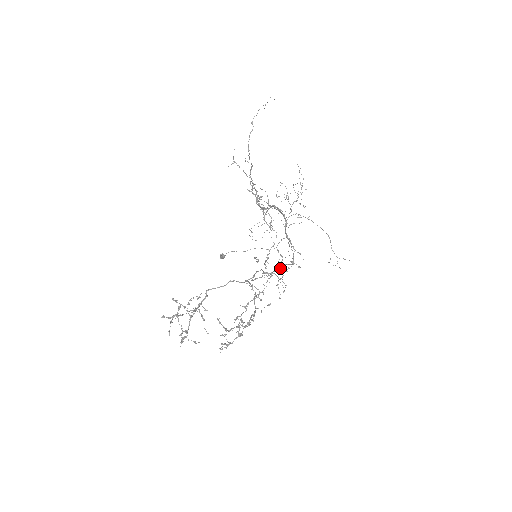
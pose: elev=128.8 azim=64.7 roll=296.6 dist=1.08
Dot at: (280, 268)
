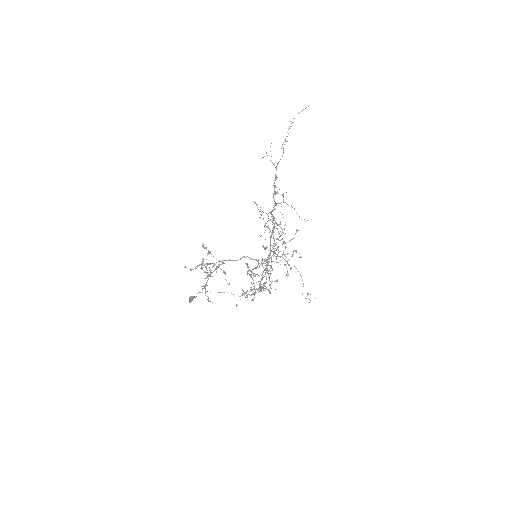
Dot at: occluded
